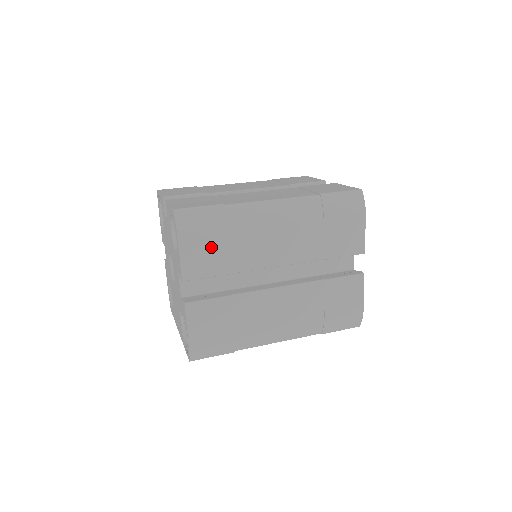
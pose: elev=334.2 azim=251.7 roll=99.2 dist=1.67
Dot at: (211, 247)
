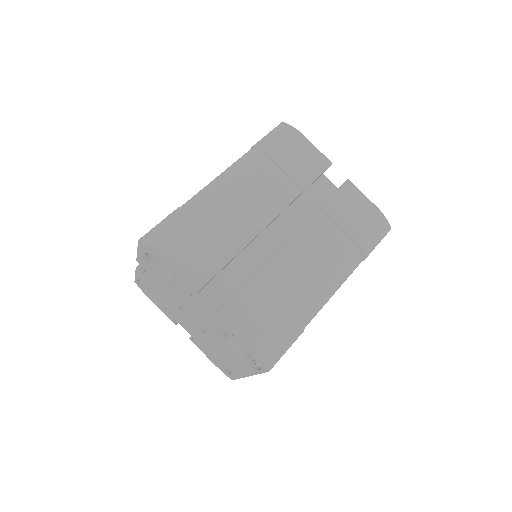
Dot at: (196, 245)
